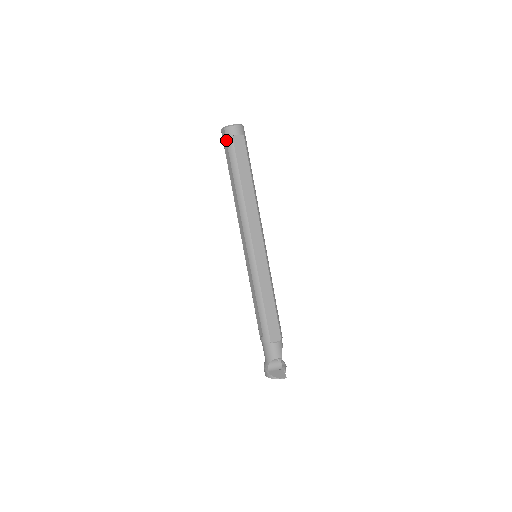
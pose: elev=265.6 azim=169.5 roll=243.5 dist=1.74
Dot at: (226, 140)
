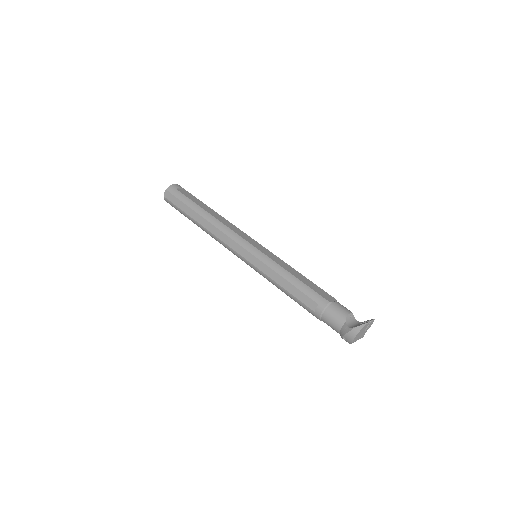
Dot at: (172, 195)
